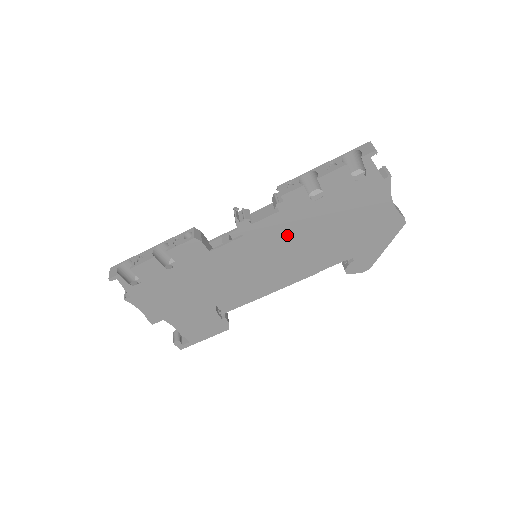
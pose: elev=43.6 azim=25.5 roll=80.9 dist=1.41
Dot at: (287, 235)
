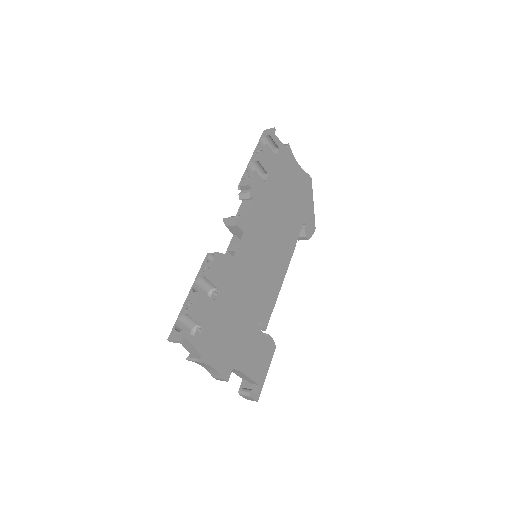
Dot at: (266, 220)
